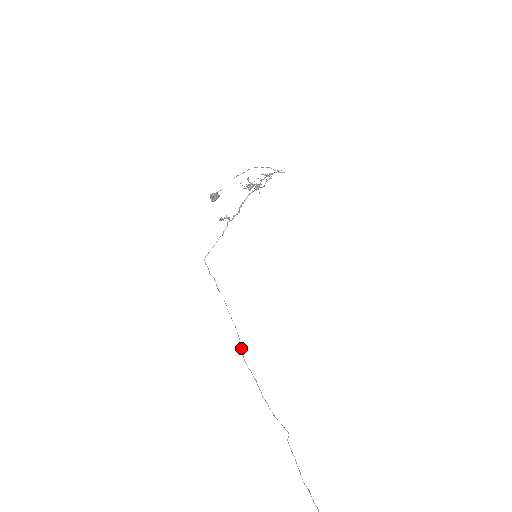
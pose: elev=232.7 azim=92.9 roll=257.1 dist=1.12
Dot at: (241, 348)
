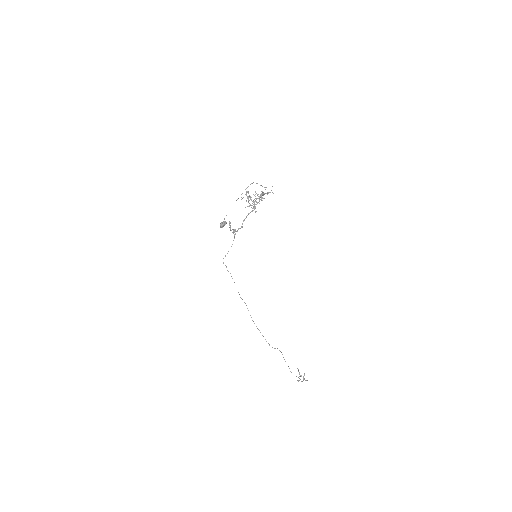
Dot at: occluded
